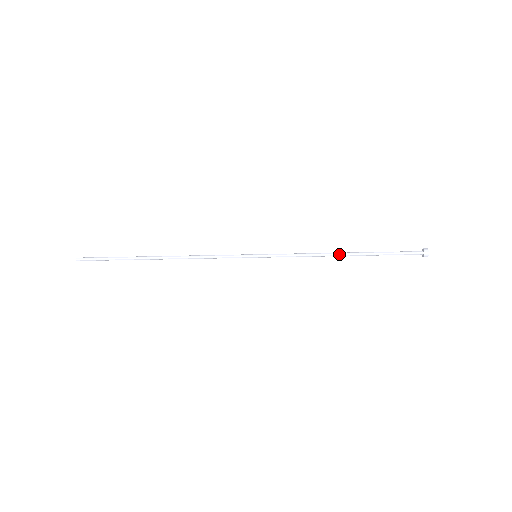
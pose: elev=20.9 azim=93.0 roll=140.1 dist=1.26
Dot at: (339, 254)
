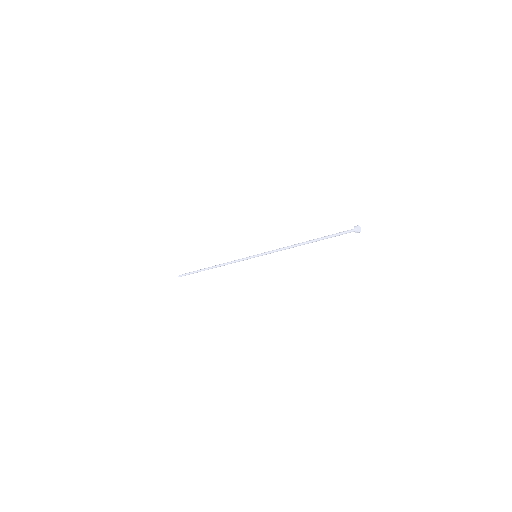
Dot at: (300, 244)
